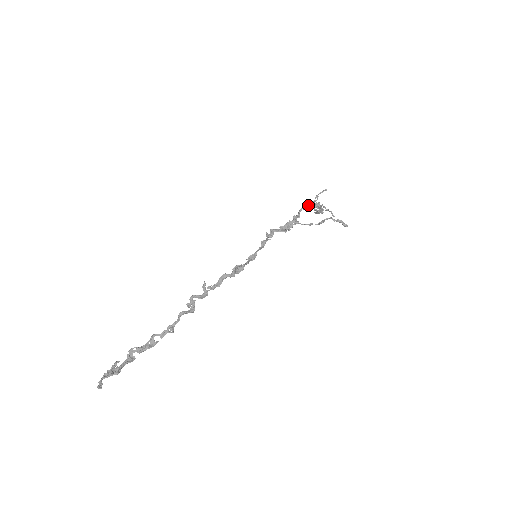
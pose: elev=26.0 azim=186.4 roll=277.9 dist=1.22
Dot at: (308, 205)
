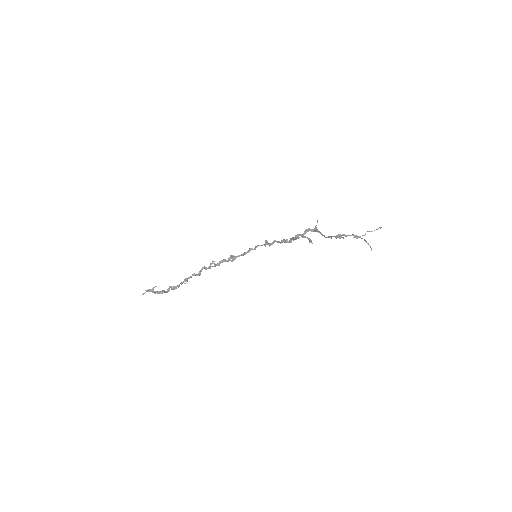
Dot at: (314, 228)
